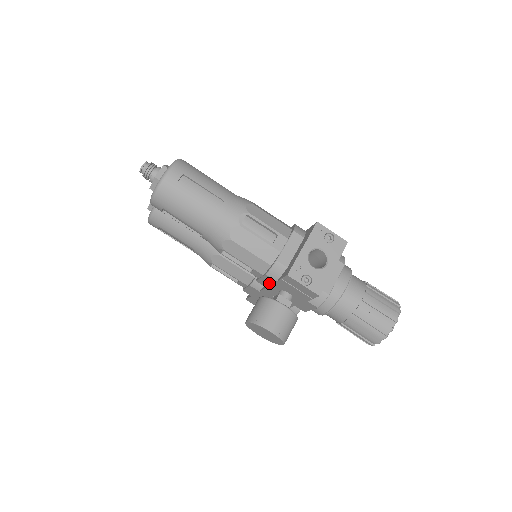
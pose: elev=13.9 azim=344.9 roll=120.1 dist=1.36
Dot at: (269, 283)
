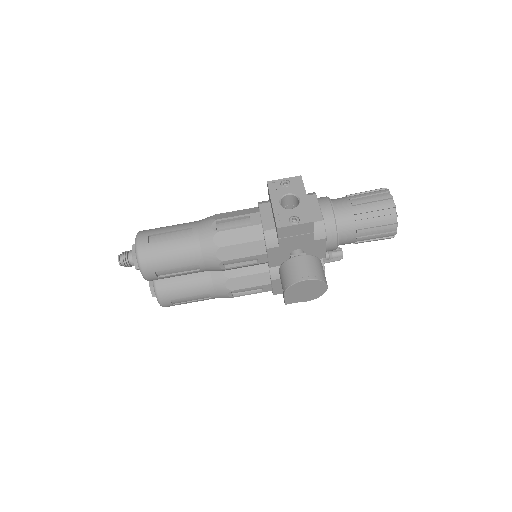
Dot at: (277, 257)
